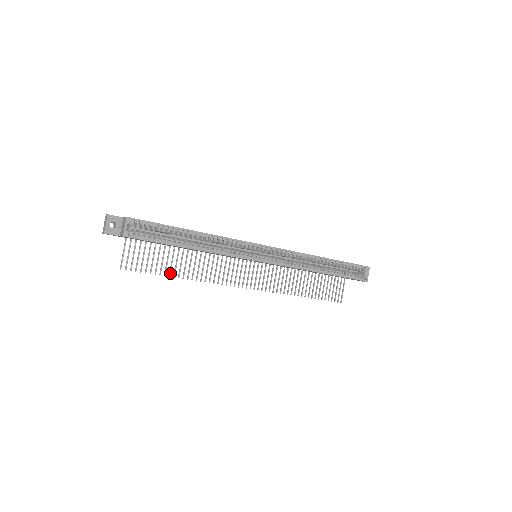
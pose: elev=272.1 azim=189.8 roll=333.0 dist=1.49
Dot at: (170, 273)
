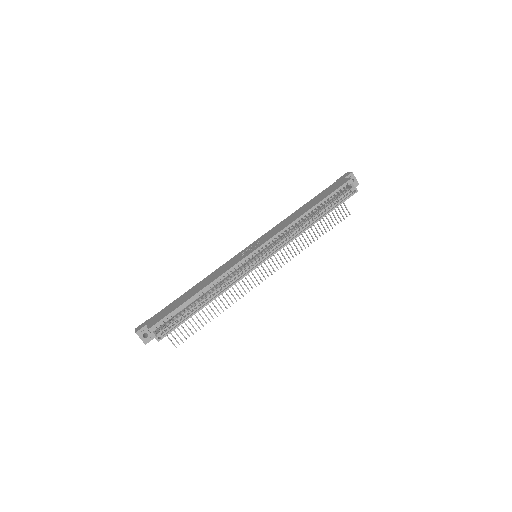
Dot at: (209, 319)
